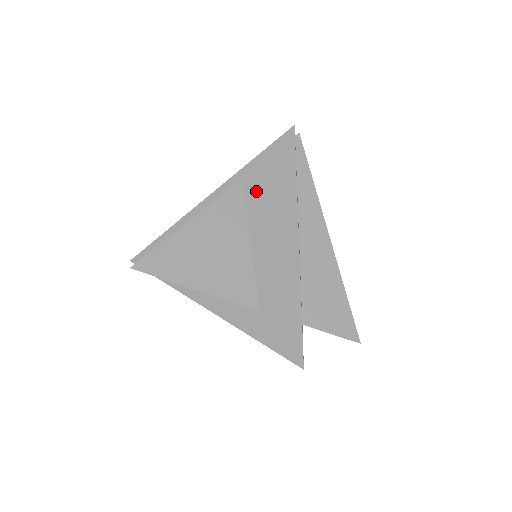
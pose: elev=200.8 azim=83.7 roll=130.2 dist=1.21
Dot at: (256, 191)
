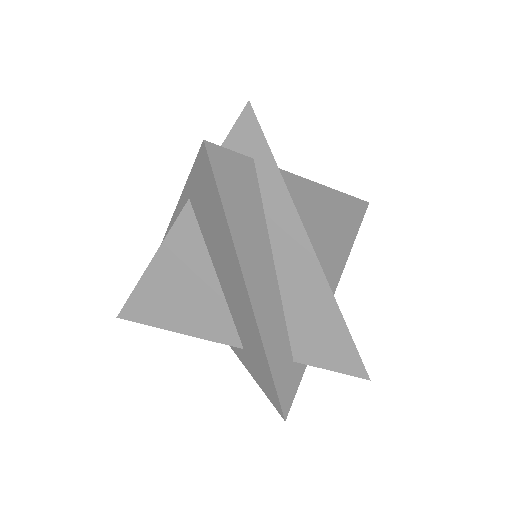
Dot at: (203, 221)
